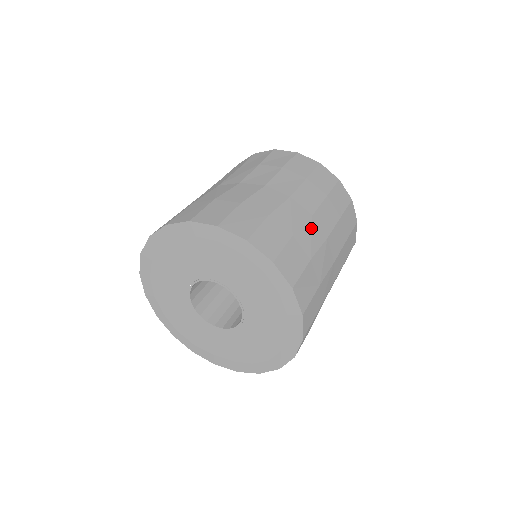
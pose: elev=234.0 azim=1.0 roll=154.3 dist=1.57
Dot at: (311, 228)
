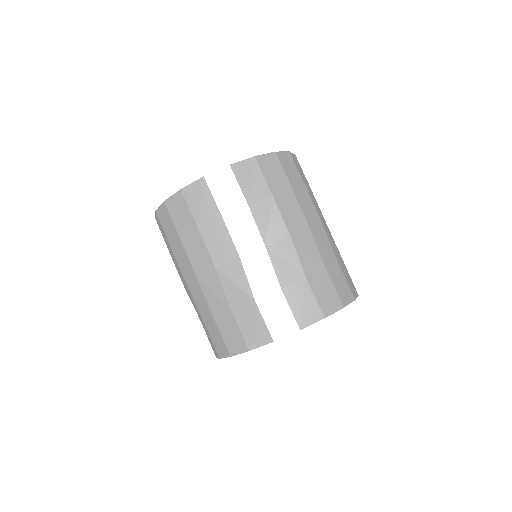
Dot at: (329, 236)
